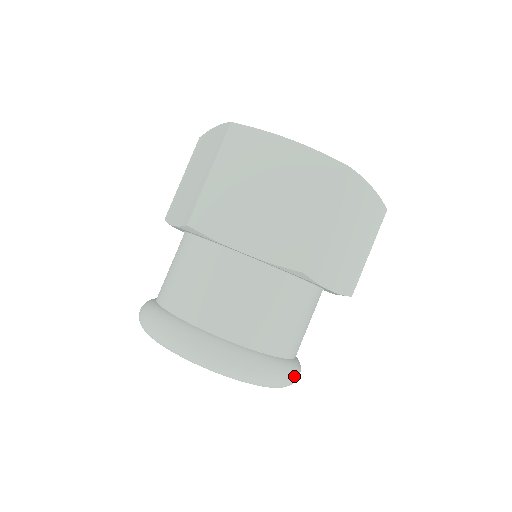
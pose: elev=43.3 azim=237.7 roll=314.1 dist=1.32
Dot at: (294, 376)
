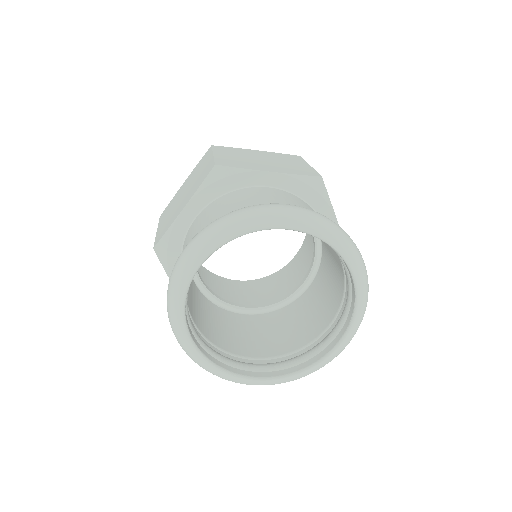
Dot at: (302, 208)
